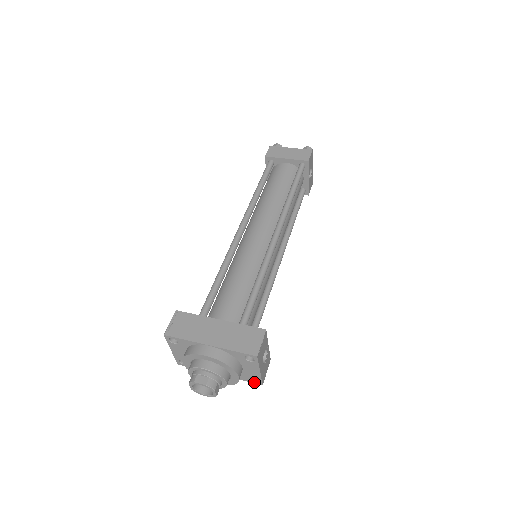
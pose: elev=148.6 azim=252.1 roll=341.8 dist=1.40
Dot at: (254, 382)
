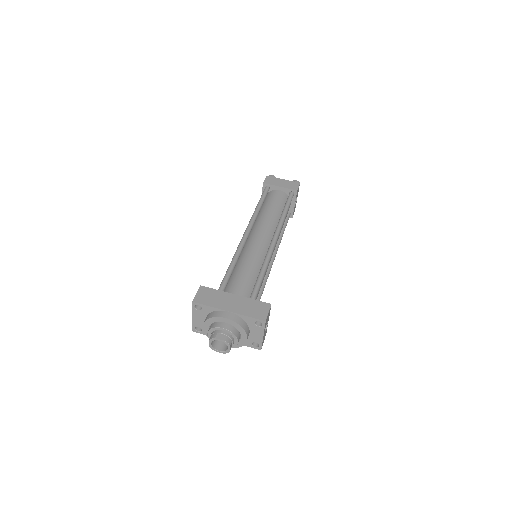
Dot at: (255, 347)
